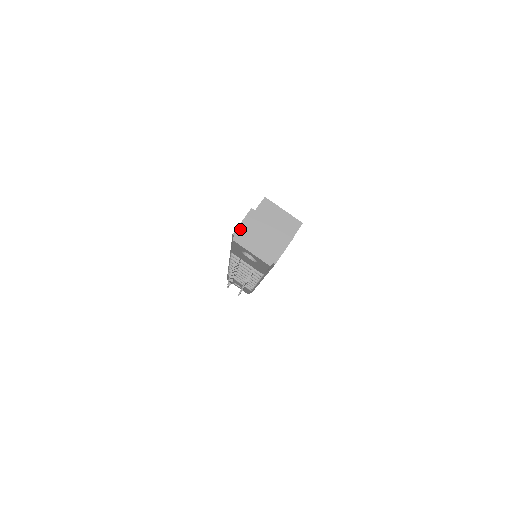
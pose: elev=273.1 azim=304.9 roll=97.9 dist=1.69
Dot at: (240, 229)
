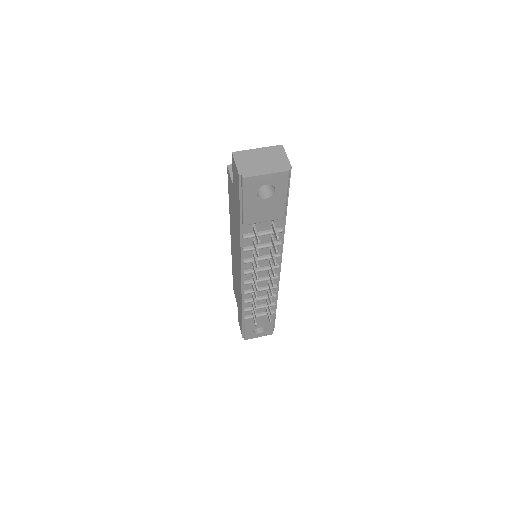
Dot at: (240, 168)
